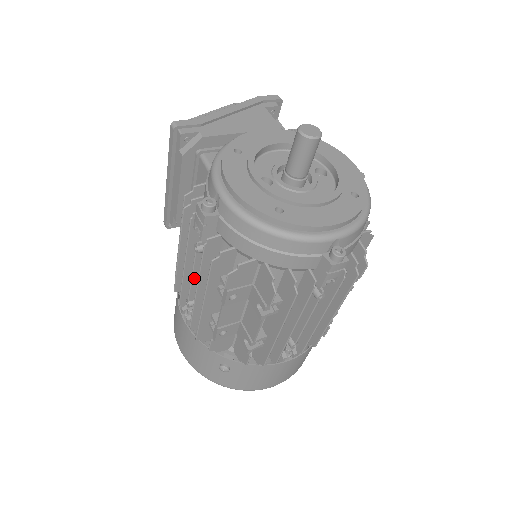
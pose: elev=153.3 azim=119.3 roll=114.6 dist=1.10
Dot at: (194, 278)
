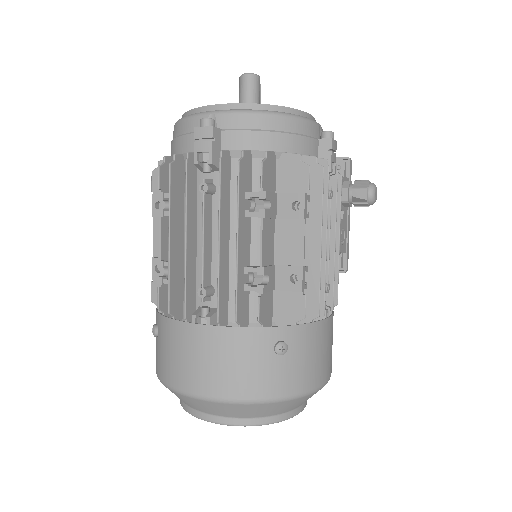
Dot at: occluded
